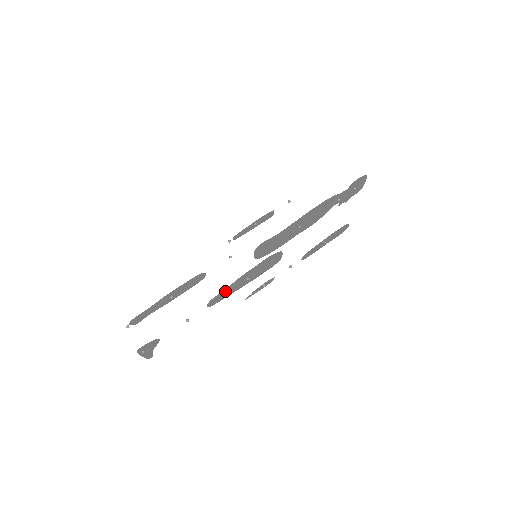
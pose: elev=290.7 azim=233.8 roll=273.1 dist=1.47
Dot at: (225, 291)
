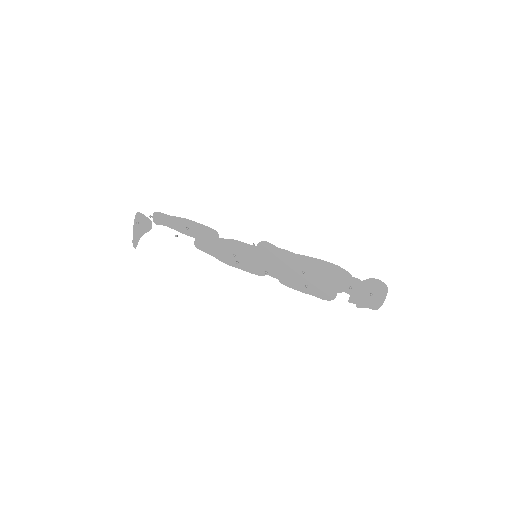
Dot at: (214, 242)
